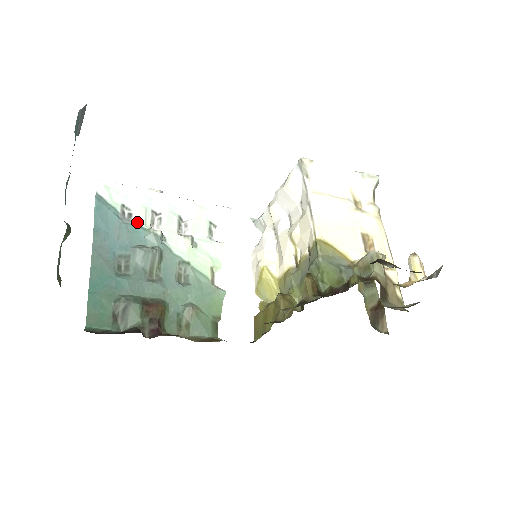
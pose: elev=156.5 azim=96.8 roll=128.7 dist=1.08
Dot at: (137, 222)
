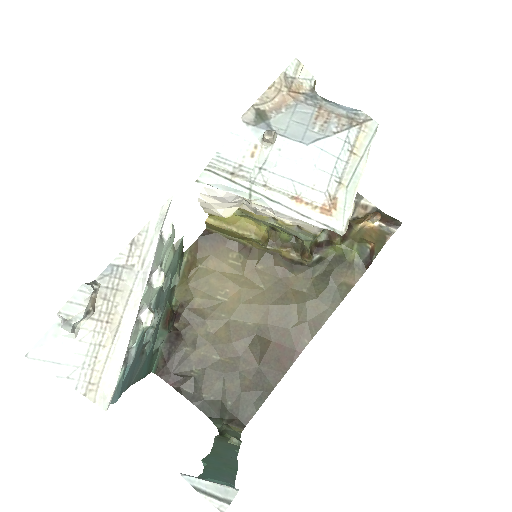
Dot at: (136, 342)
